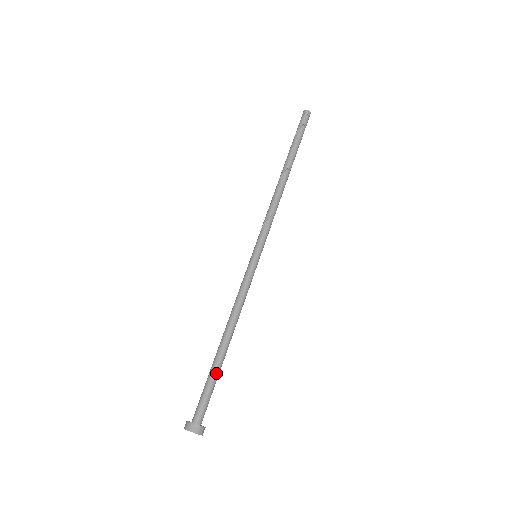
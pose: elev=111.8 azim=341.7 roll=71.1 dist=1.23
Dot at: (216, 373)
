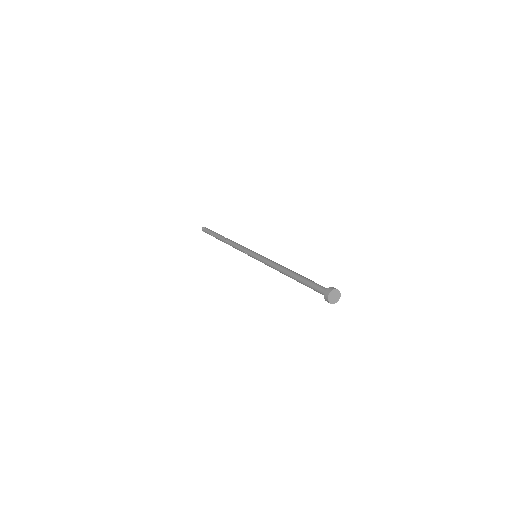
Dot at: (308, 279)
